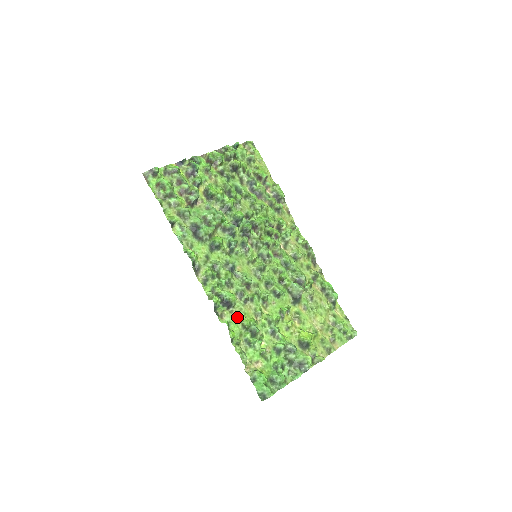
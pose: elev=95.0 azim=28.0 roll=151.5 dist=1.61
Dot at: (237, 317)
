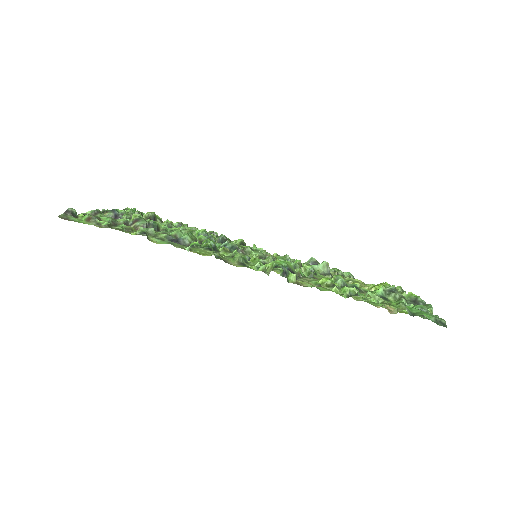
Dot at: occluded
